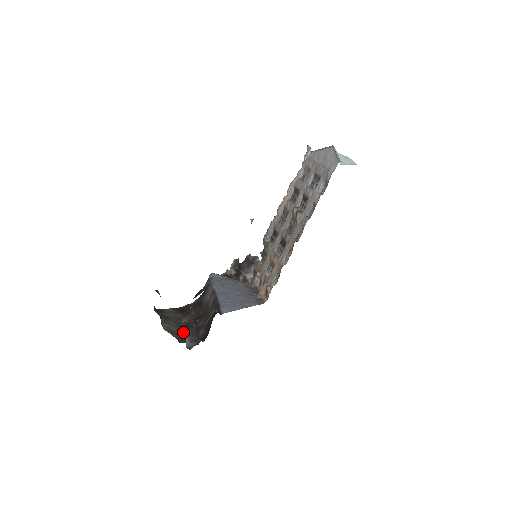
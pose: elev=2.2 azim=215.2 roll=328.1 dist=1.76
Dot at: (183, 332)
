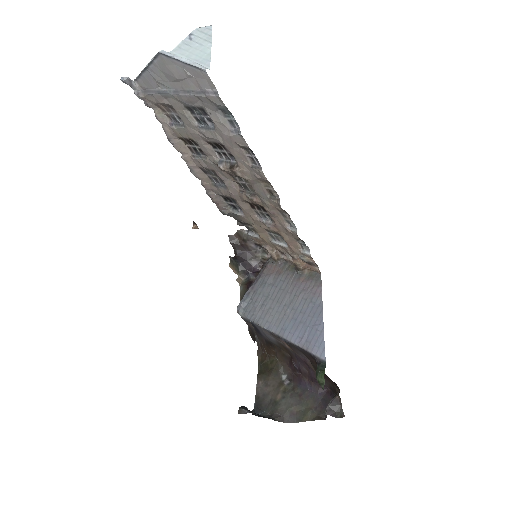
Dot at: (305, 398)
